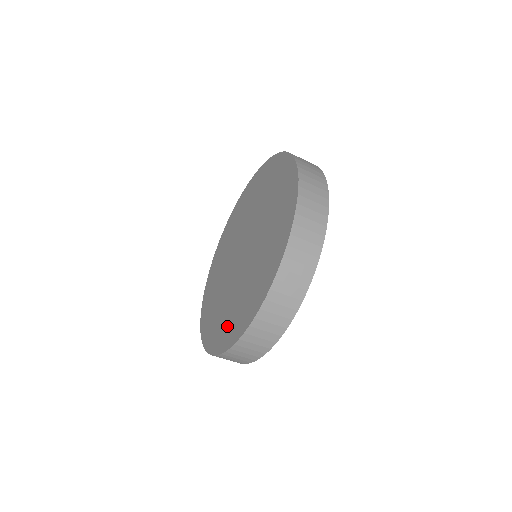
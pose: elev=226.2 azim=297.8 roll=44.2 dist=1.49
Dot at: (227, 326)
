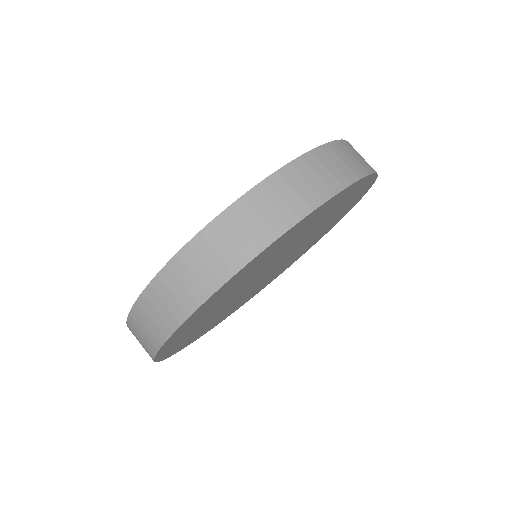
Dot at: occluded
